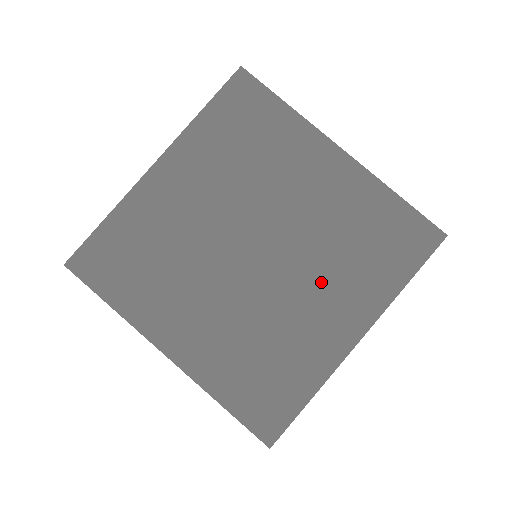
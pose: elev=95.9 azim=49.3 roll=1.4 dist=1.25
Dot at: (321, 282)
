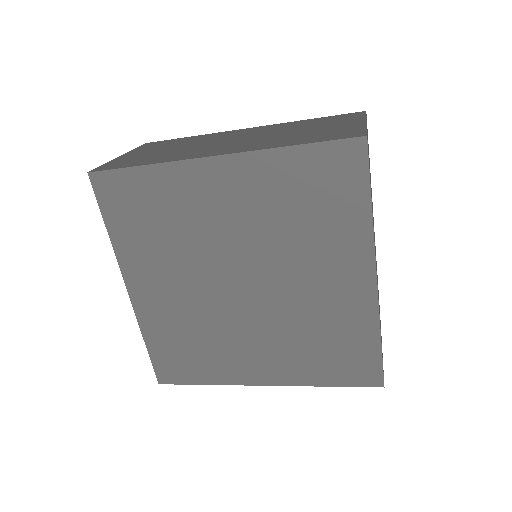
Dot at: (270, 339)
